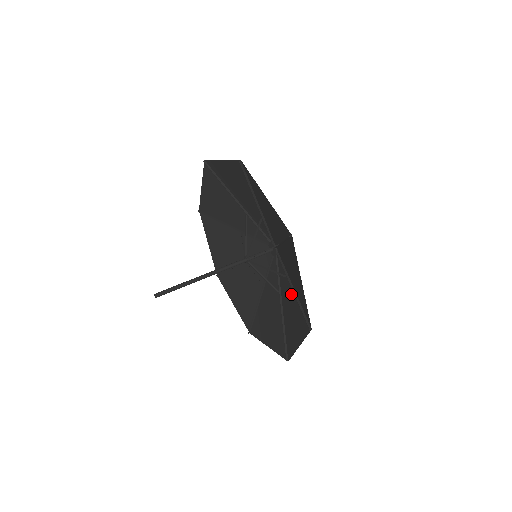
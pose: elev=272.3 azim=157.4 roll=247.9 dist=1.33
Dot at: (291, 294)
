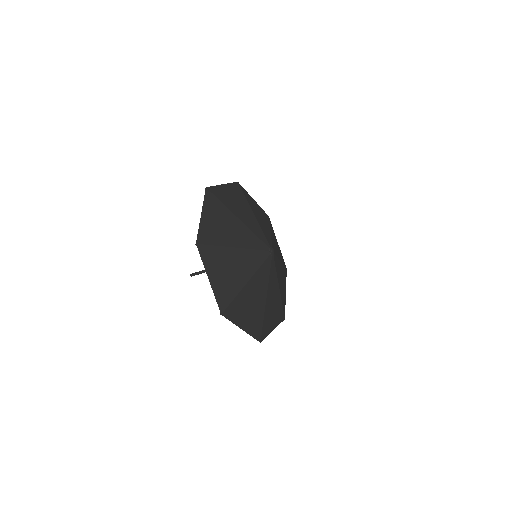
Dot at: (235, 256)
